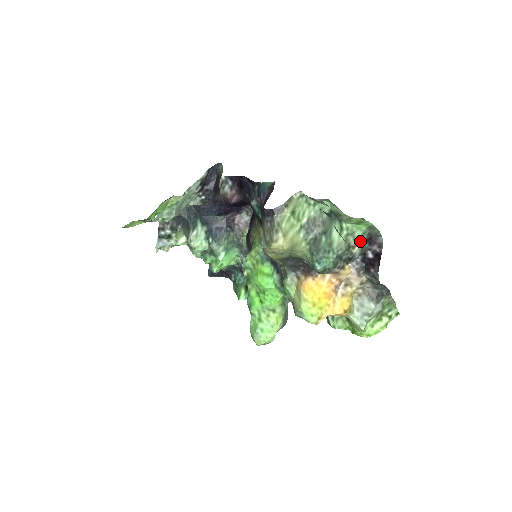
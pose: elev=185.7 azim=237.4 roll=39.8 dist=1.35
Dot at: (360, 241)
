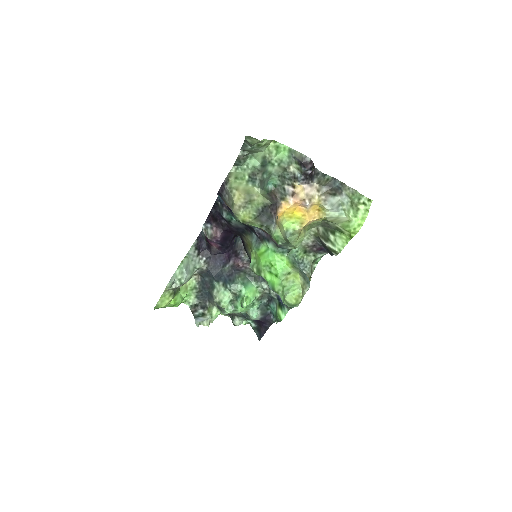
Dot at: (290, 162)
